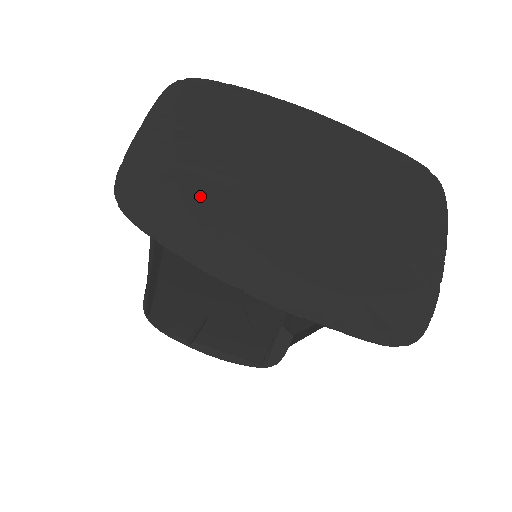
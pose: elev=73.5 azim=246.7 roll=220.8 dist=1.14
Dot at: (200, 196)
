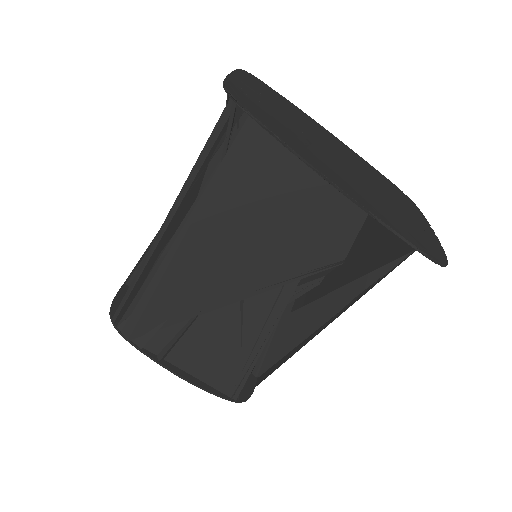
Dot at: (281, 123)
